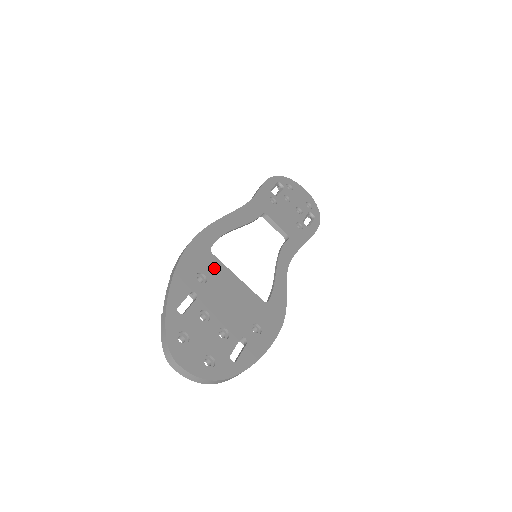
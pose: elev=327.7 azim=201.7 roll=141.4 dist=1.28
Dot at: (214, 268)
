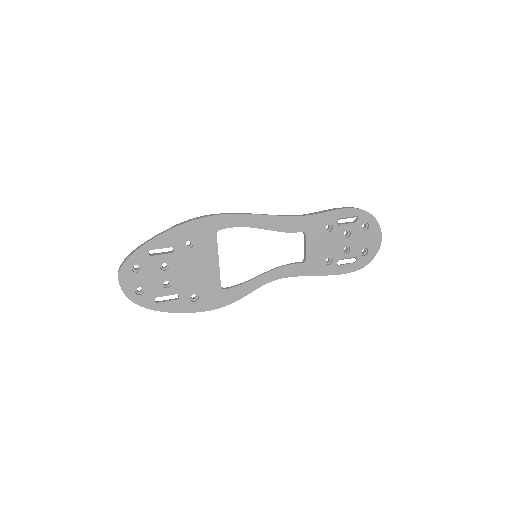
Dot at: (206, 244)
